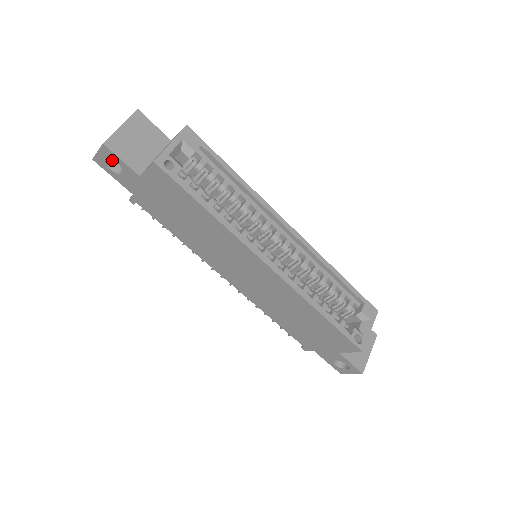
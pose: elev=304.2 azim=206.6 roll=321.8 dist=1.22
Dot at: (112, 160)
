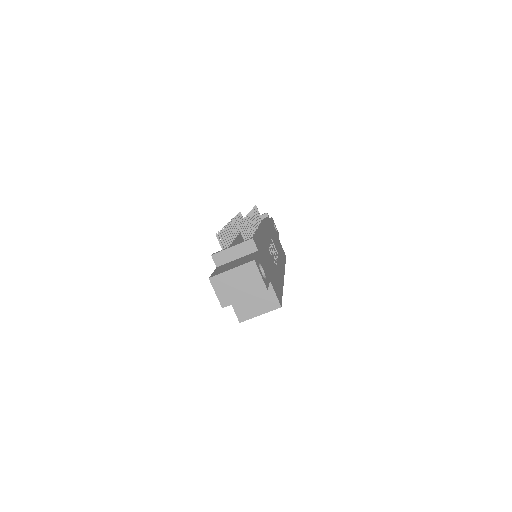
Dot at: occluded
